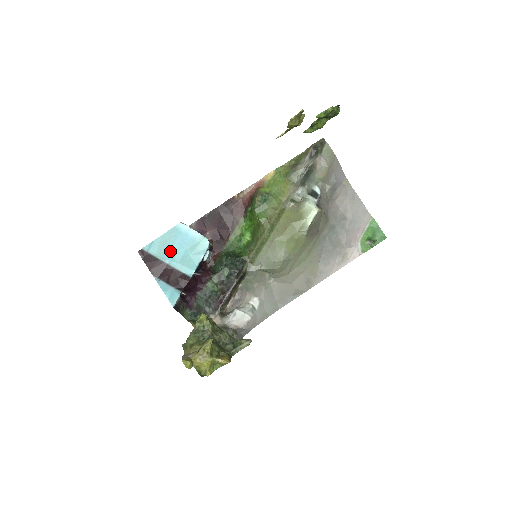
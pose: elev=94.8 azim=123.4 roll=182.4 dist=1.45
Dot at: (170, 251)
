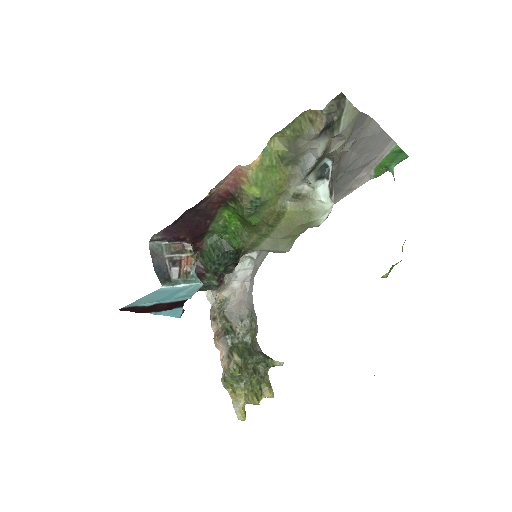
Dot at: (158, 300)
